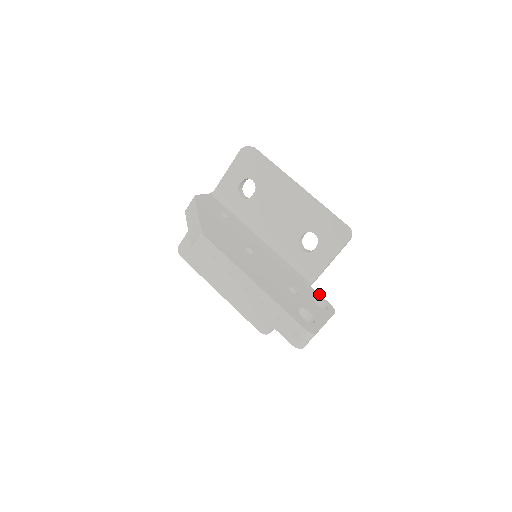
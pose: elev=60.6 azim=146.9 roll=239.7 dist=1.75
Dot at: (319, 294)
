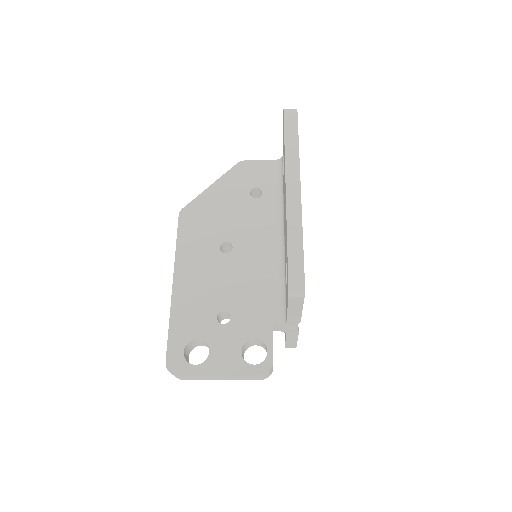
Dot at: (272, 341)
